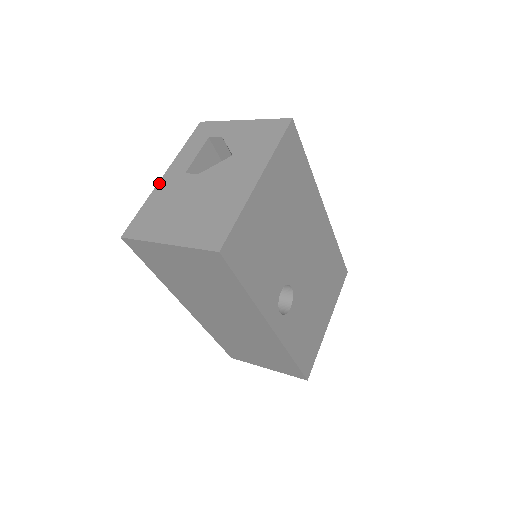
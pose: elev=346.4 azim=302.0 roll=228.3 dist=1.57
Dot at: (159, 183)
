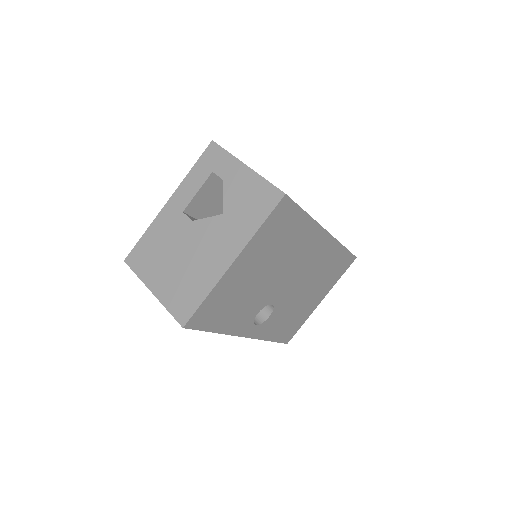
Dot at: (161, 211)
